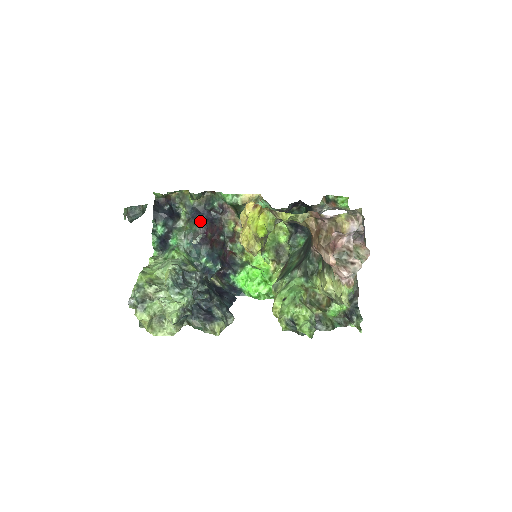
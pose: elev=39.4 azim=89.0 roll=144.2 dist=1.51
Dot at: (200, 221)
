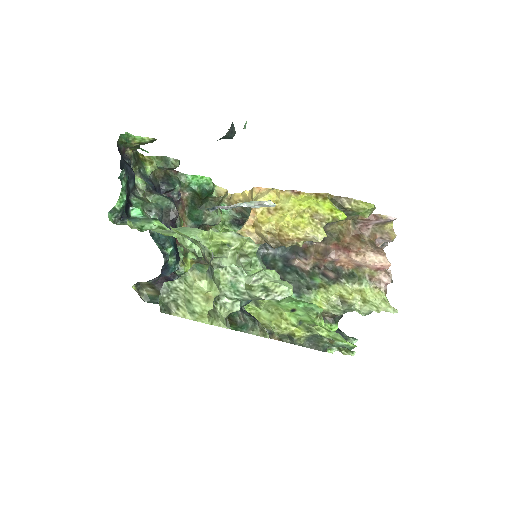
Dot at: (171, 198)
